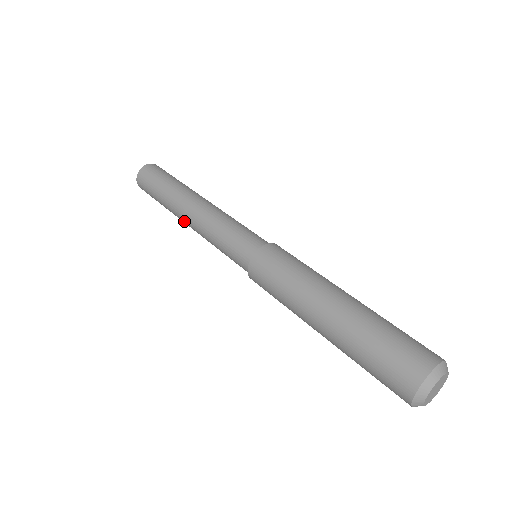
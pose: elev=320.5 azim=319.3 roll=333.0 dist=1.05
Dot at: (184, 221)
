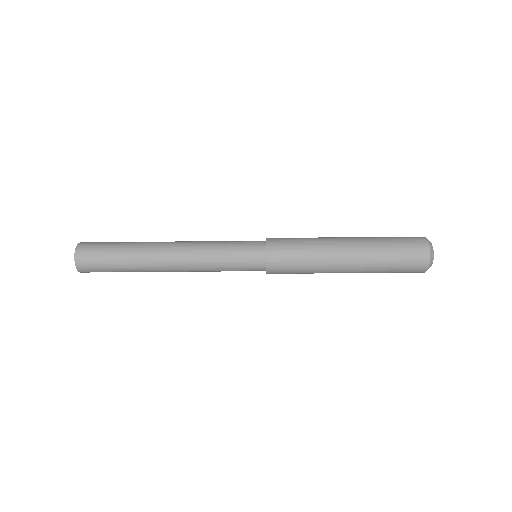
Dot at: (166, 268)
